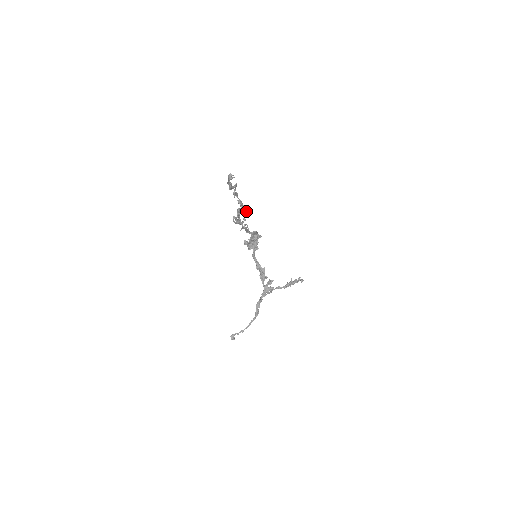
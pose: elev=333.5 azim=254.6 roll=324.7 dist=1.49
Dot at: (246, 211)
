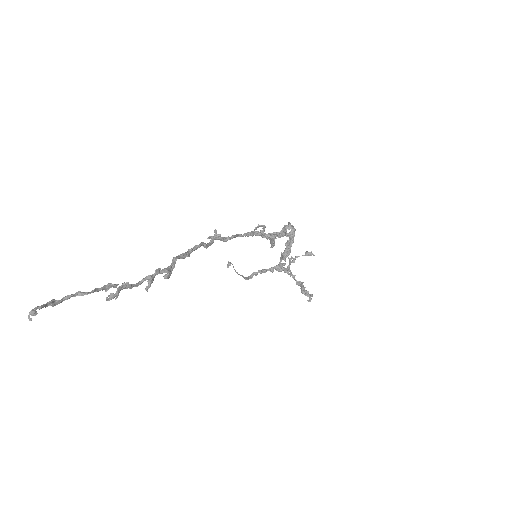
Dot at: (150, 285)
